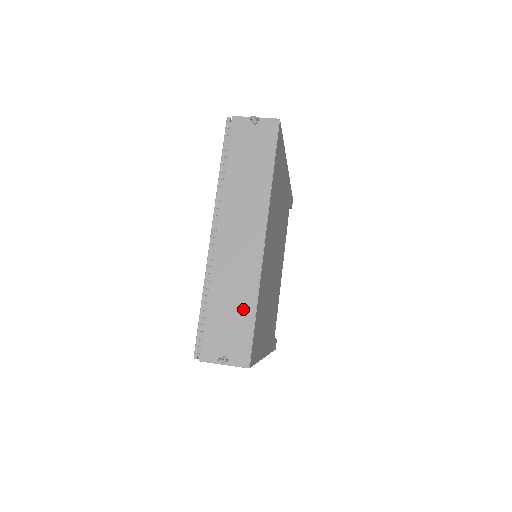
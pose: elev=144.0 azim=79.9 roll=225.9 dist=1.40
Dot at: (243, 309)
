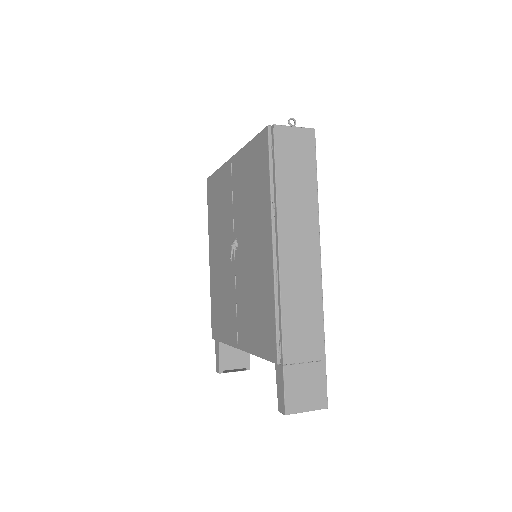
Dot at: occluded
